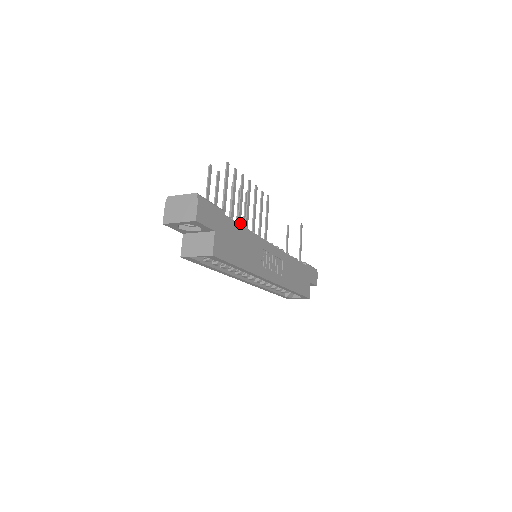
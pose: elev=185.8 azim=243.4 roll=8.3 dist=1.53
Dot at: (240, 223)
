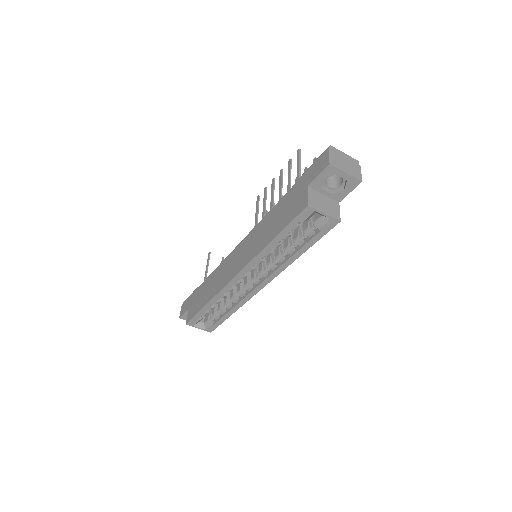
Dot at: occluded
